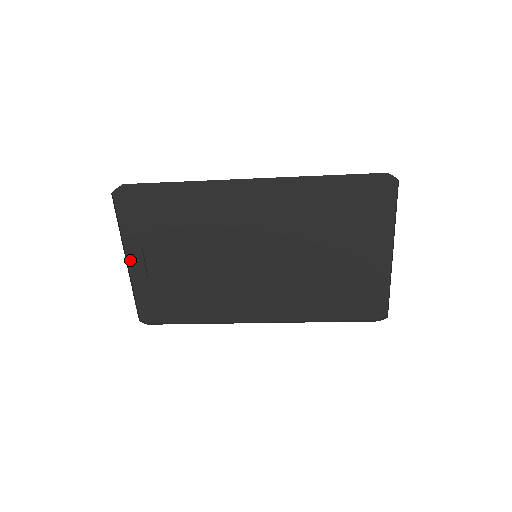
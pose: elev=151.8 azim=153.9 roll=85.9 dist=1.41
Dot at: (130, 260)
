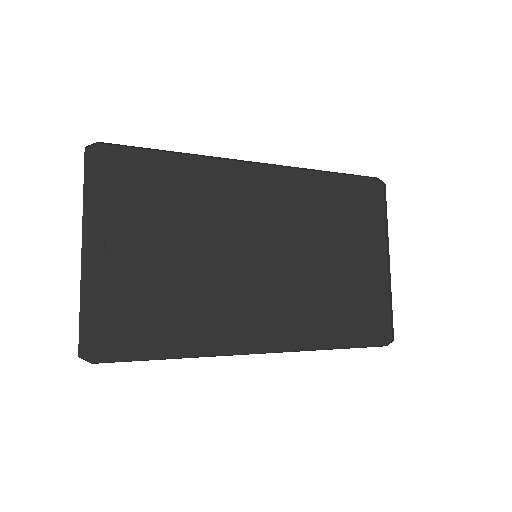
Dot at: (87, 249)
